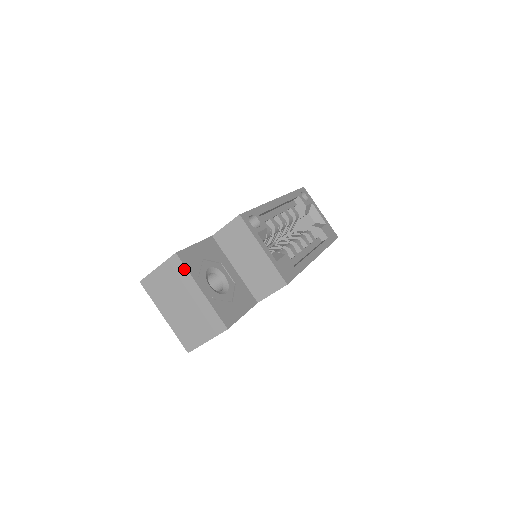
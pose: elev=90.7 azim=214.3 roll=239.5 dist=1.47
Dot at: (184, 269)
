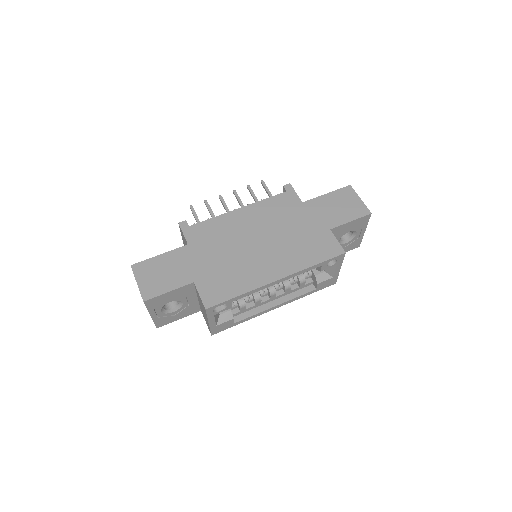
Dot at: (146, 306)
